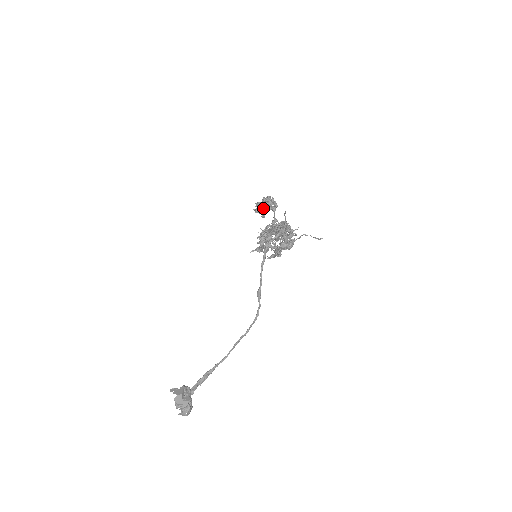
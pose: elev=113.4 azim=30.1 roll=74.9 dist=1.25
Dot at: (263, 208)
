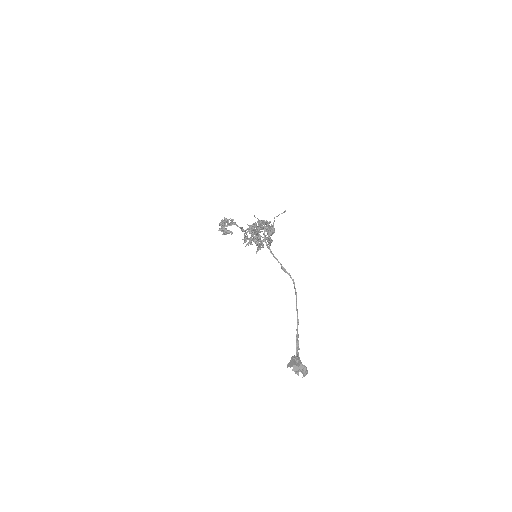
Dot at: (226, 229)
